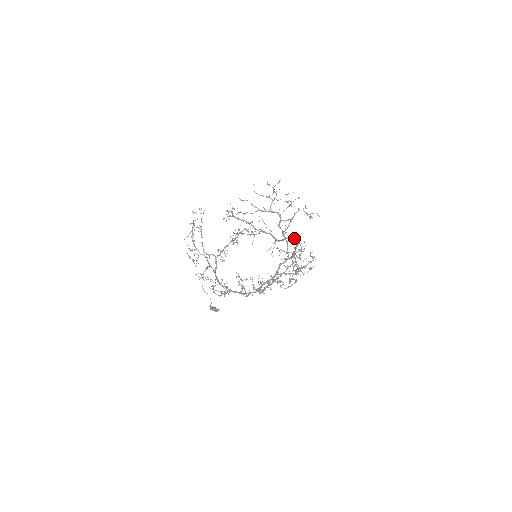
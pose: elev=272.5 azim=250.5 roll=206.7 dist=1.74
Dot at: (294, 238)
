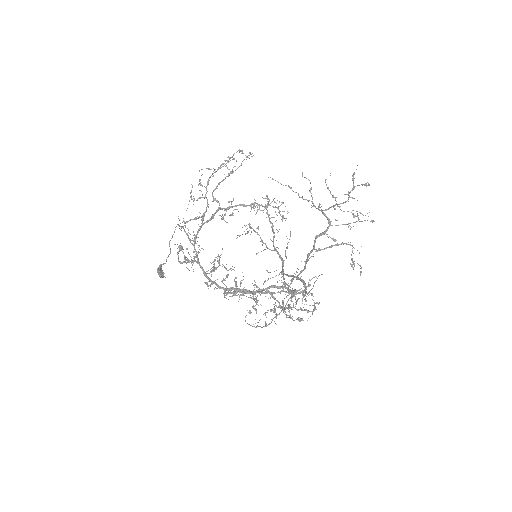
Dot at: occluded
